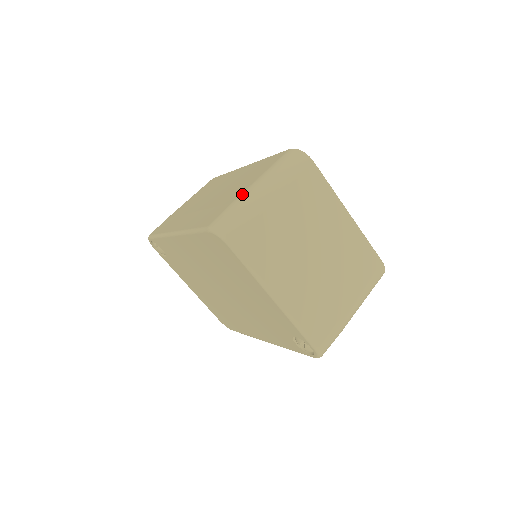
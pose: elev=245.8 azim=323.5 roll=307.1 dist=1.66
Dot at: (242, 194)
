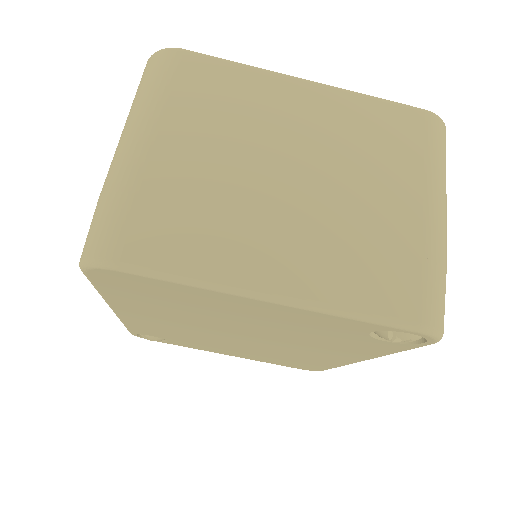
Dot at: occluded
